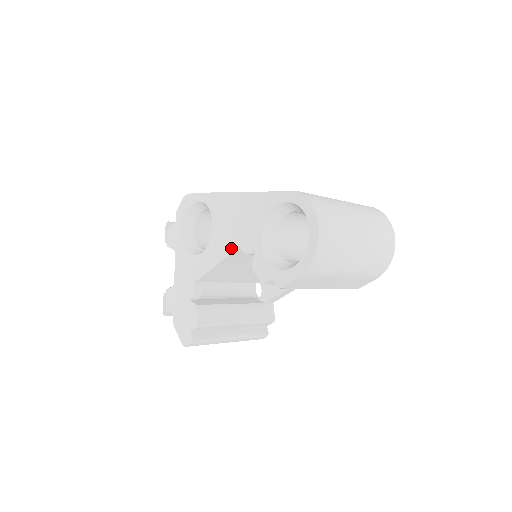
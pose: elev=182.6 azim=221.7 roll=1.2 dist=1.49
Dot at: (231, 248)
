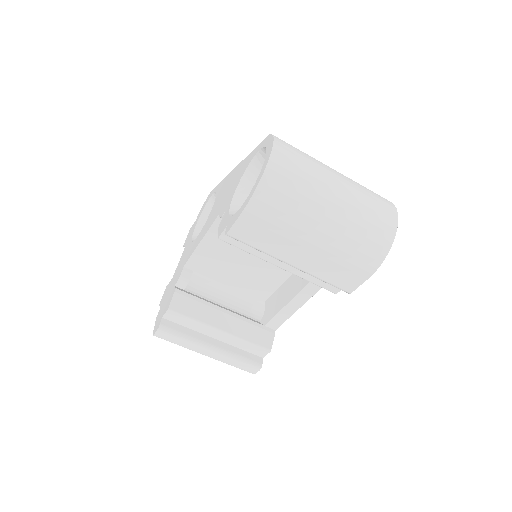
Dot at: (214, 218)
